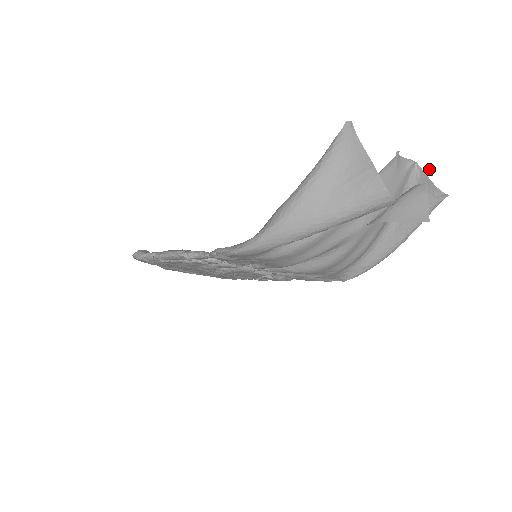
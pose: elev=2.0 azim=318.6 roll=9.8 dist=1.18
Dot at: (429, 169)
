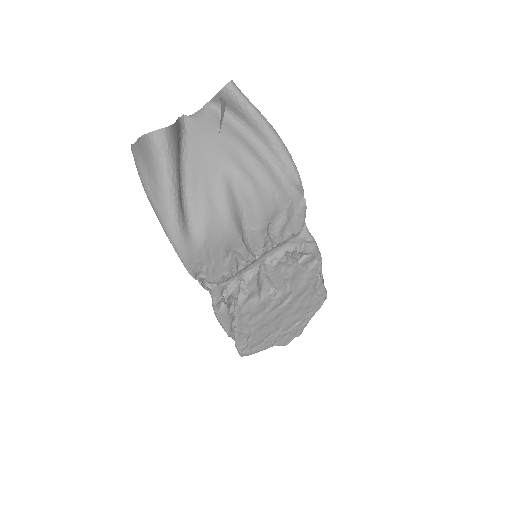
Dot at: occluded
